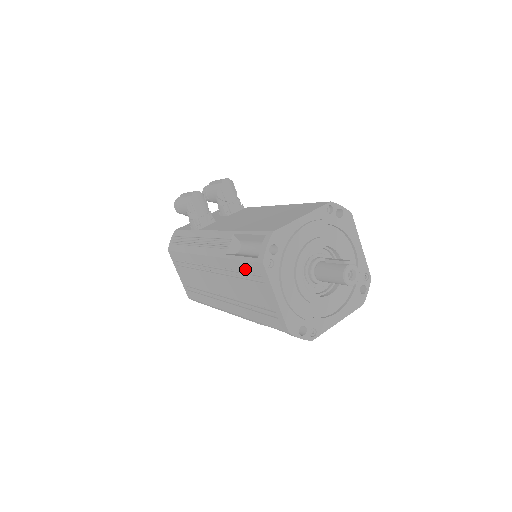
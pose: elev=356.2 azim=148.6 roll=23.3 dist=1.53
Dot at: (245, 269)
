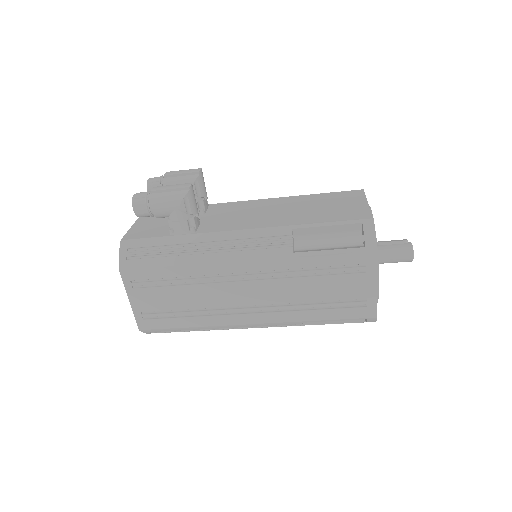
Dot at: (333, 263)
